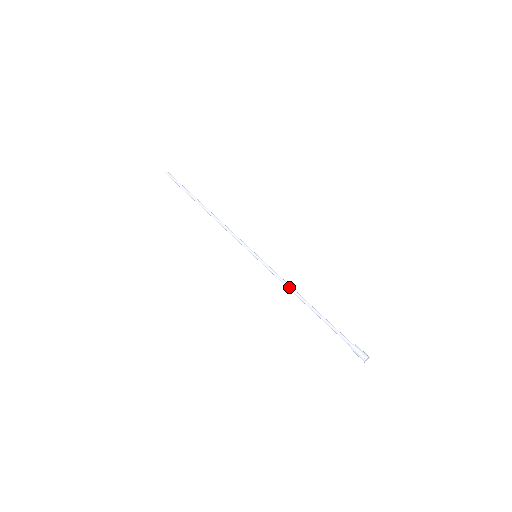
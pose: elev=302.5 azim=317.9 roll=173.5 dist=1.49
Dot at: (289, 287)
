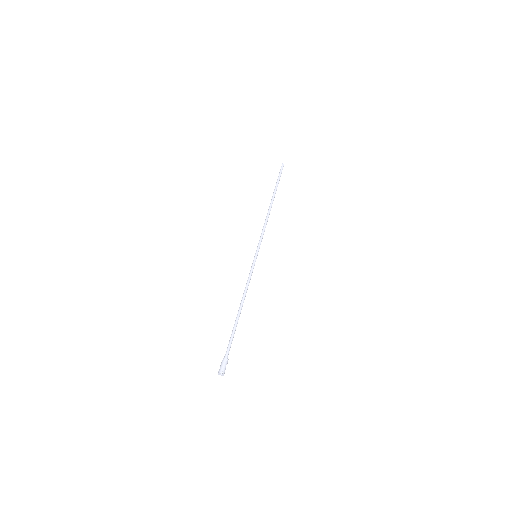
Dot at: (244, 290)
